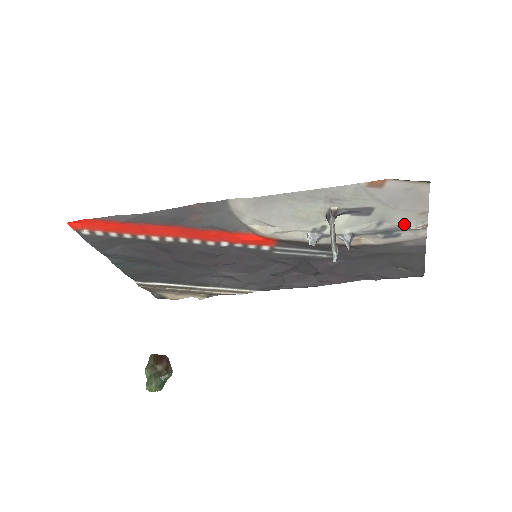
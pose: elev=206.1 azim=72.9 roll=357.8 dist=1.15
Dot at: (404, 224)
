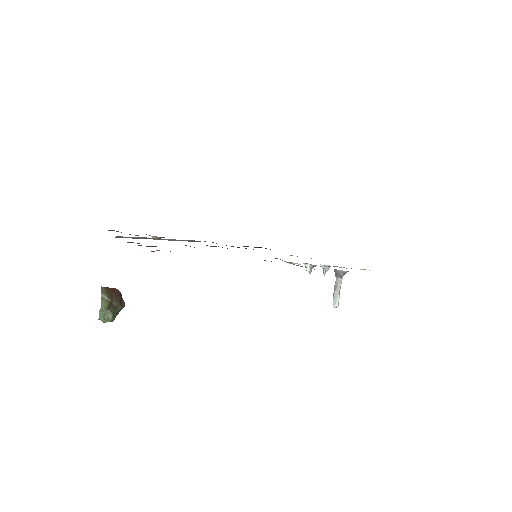
Dot at: occluded
